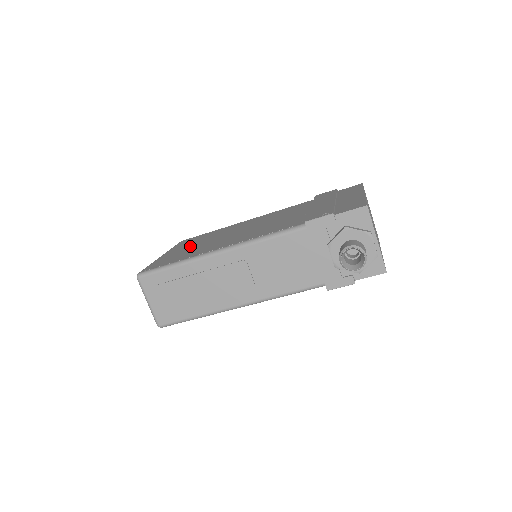
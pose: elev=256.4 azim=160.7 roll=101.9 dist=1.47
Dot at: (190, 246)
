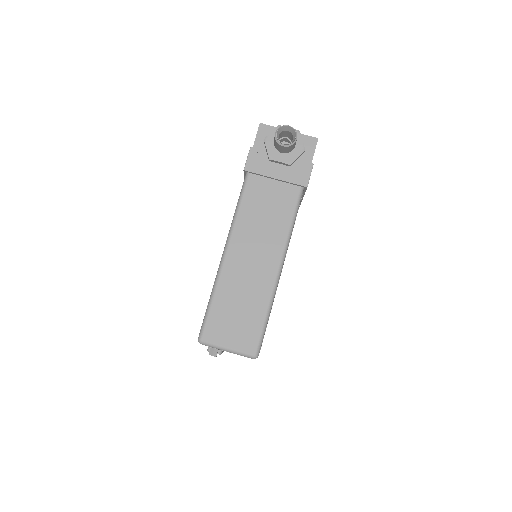
Dot at: occluded
